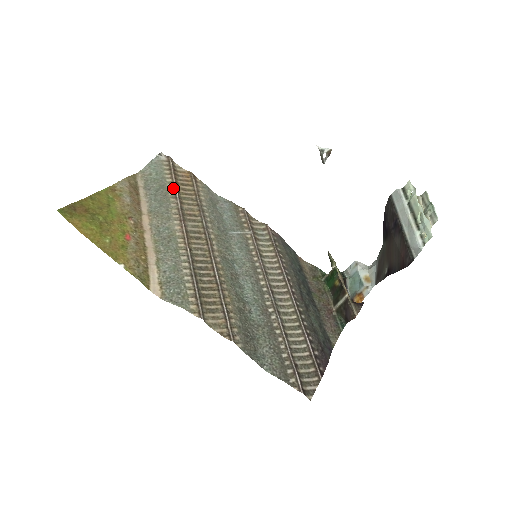
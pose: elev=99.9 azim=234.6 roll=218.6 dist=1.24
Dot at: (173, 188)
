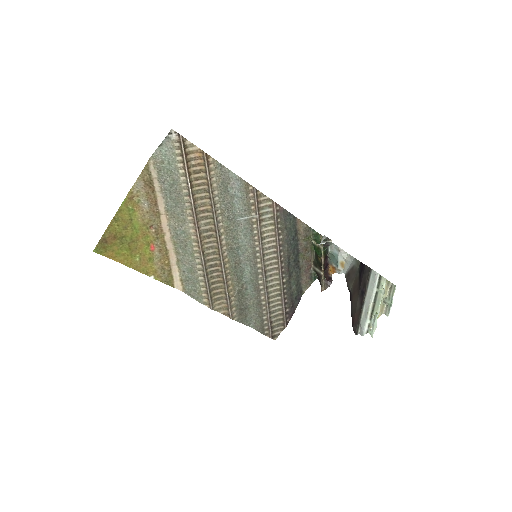
Dot at: (186, 183)
